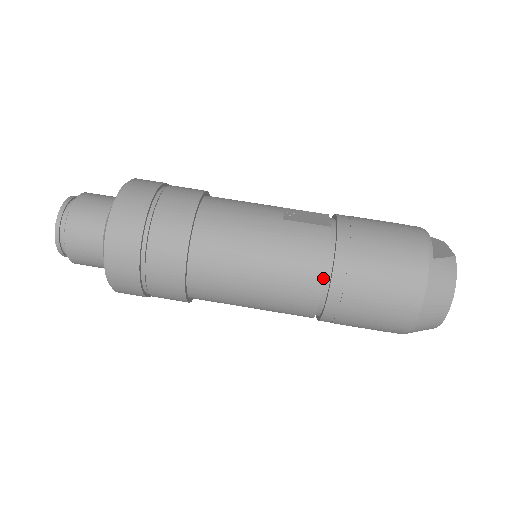
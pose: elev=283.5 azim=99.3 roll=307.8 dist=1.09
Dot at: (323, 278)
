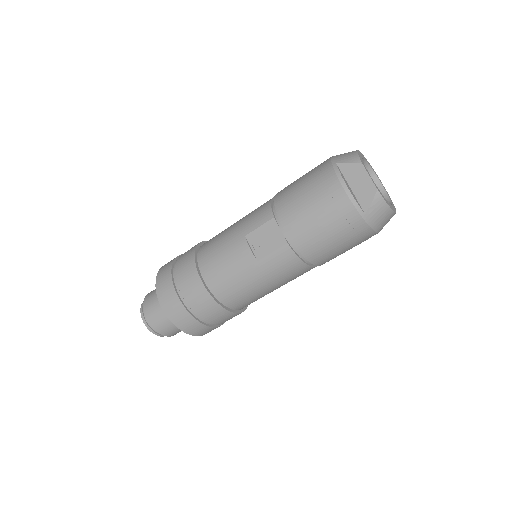
Dot at: (310, 267)
